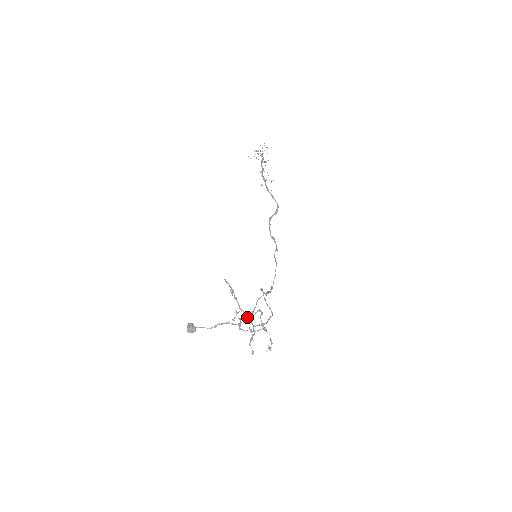
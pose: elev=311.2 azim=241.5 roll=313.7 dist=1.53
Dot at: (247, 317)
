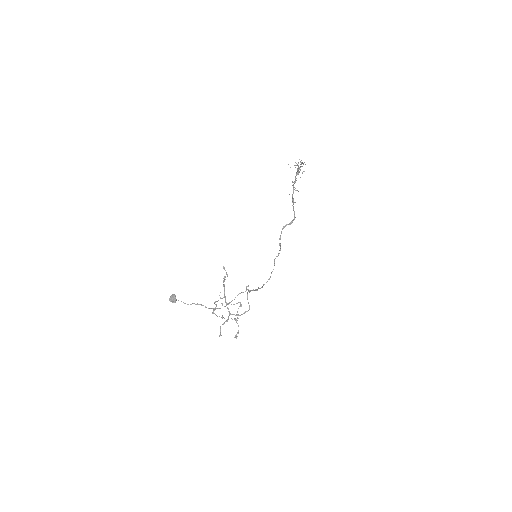
Dot at: occluded
